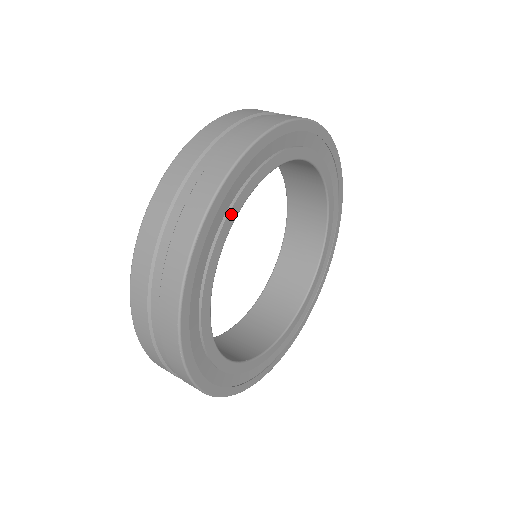
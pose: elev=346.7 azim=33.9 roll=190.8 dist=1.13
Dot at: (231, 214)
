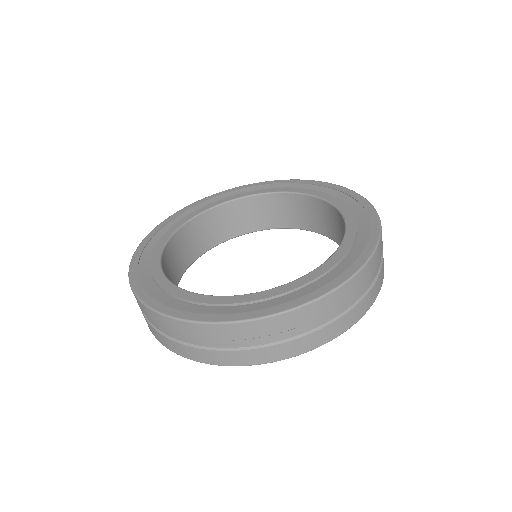
Dot at: occluded
